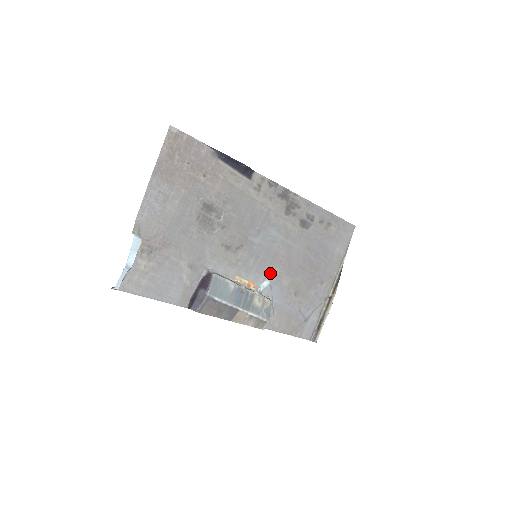
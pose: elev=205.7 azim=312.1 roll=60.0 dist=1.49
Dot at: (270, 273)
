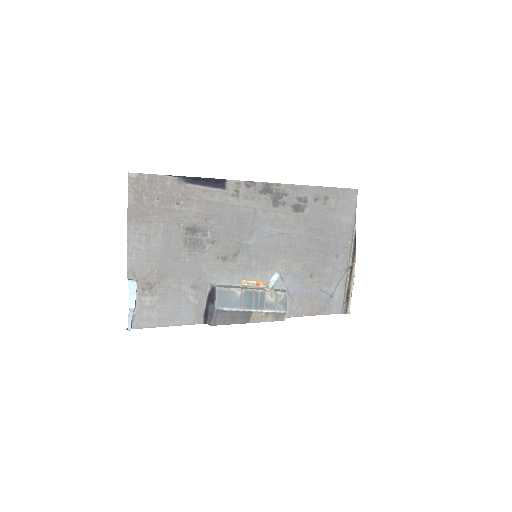
Dot at: (277, 266)
